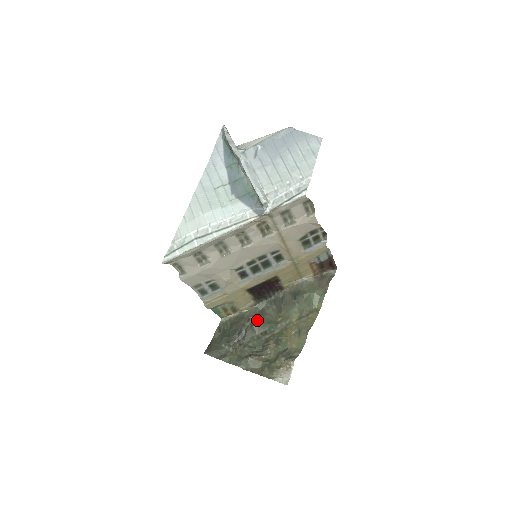
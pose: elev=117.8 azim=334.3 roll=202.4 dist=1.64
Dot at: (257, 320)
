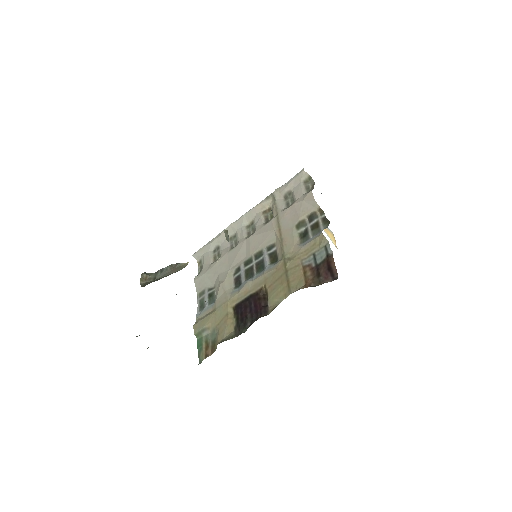
Dot at: occluded
